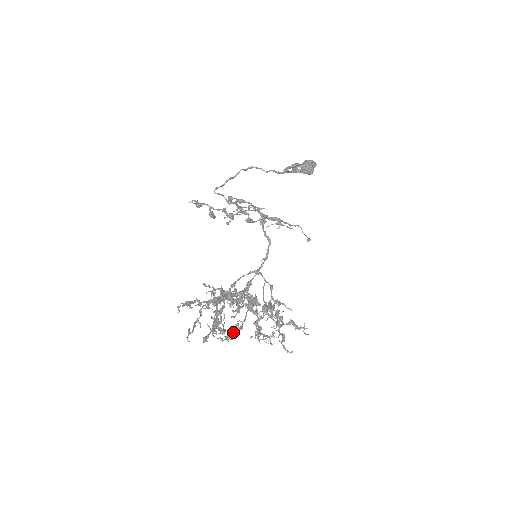
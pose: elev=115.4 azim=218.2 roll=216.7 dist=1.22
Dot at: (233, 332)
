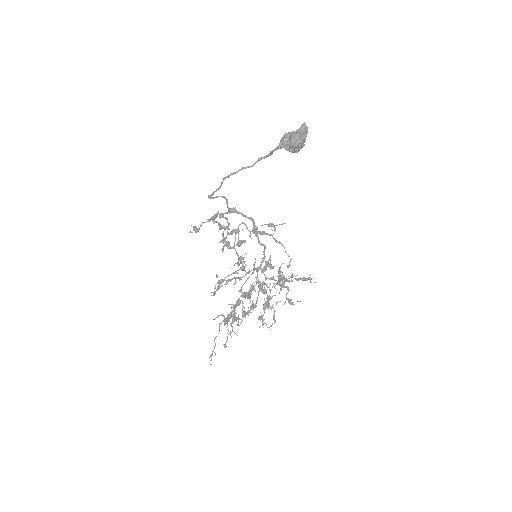
Dot at: occluded
